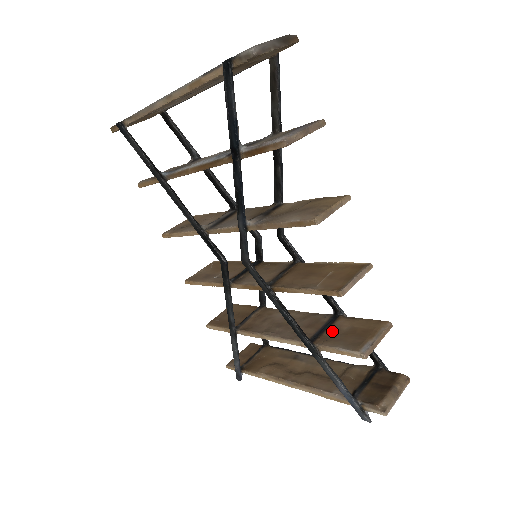
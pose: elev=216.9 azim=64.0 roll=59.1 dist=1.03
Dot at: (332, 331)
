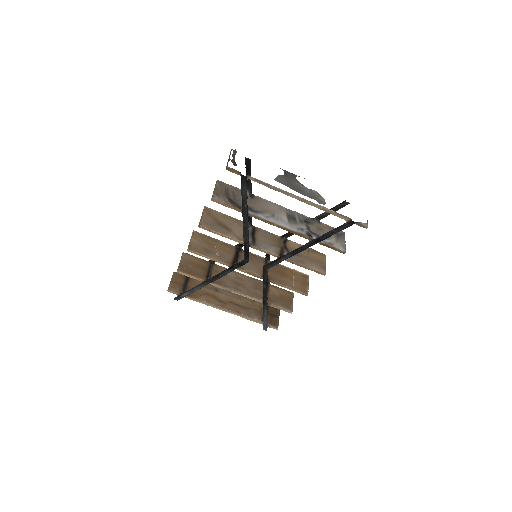
Dot at: (272, 295)
